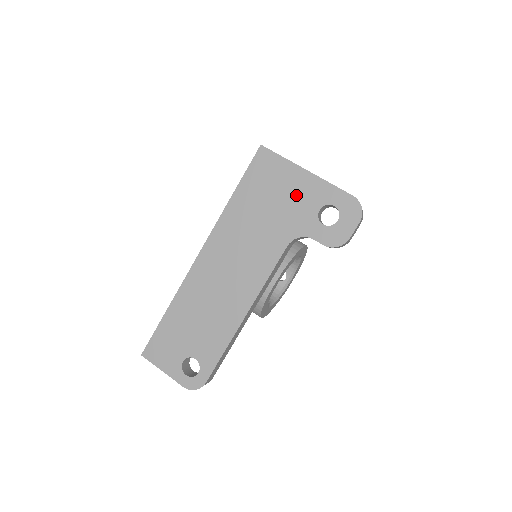
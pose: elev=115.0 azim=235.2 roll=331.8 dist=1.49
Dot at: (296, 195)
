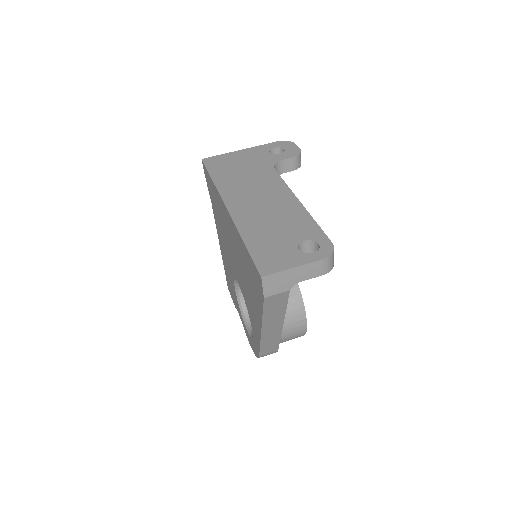
Dot at: (249, 157)
